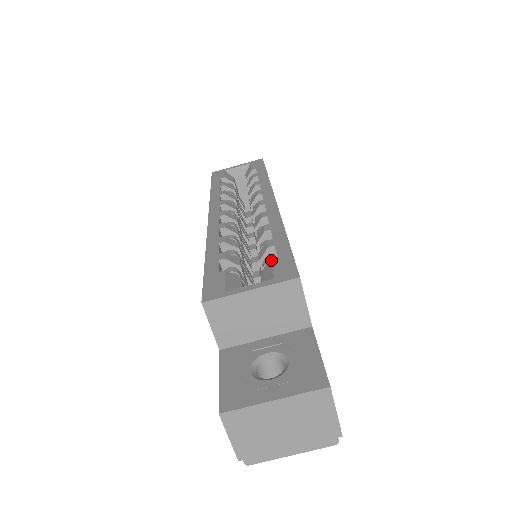
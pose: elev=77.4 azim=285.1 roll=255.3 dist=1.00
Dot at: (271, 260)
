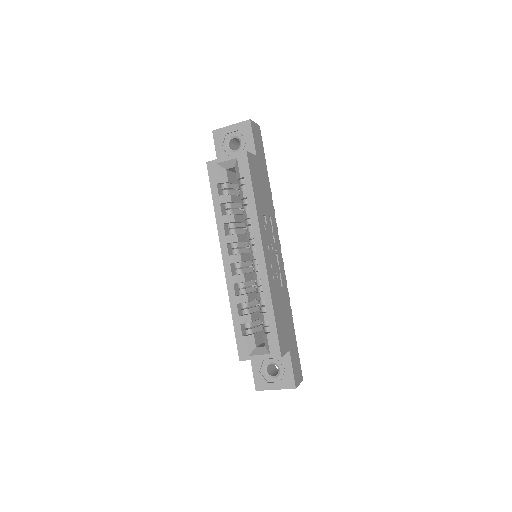
Dot at: (267, 336)
